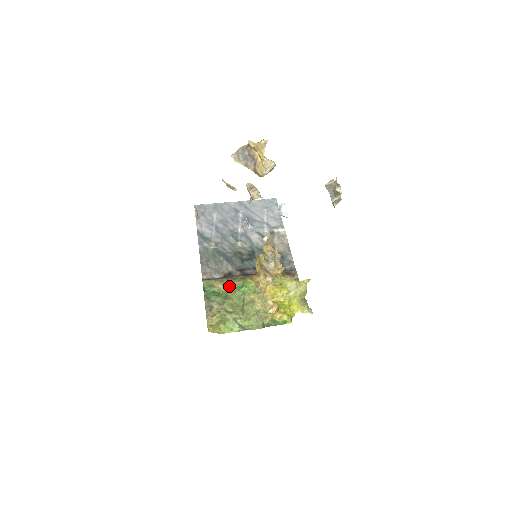
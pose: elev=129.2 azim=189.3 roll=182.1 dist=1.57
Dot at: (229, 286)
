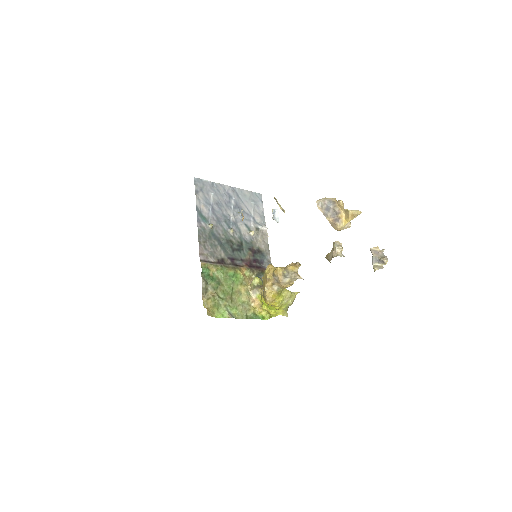
Dot at: (222, 273)
